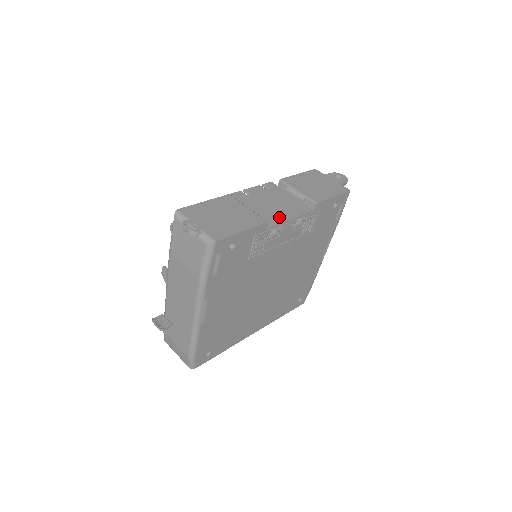
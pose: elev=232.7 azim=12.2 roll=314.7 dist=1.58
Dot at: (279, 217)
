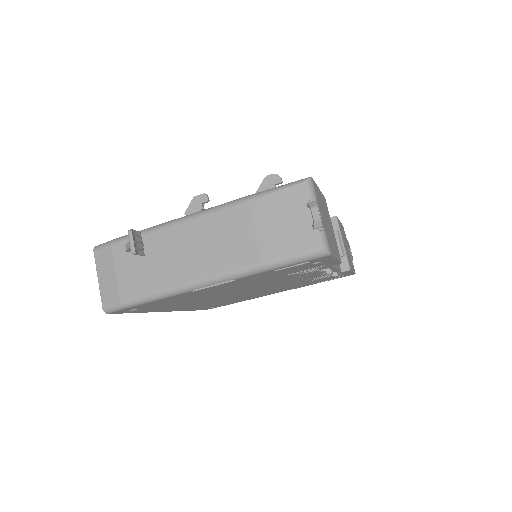
Dot at: occluded
